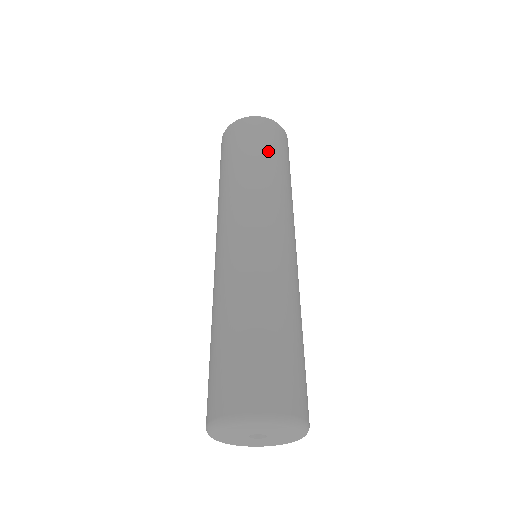
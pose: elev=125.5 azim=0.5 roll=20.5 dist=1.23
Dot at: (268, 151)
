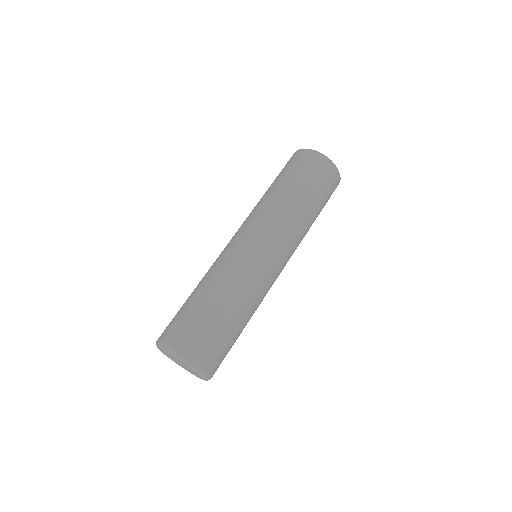
Dot at: (296, 179)
